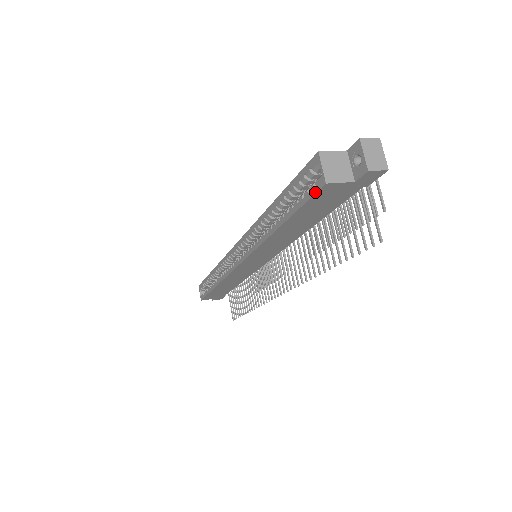
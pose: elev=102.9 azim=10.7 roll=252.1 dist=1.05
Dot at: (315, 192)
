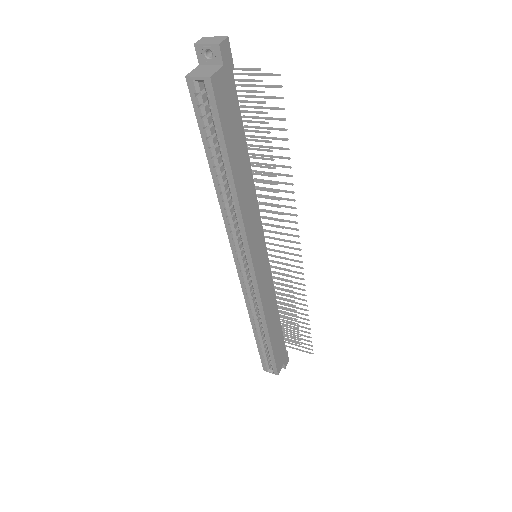
Dot at: (214, 97)
